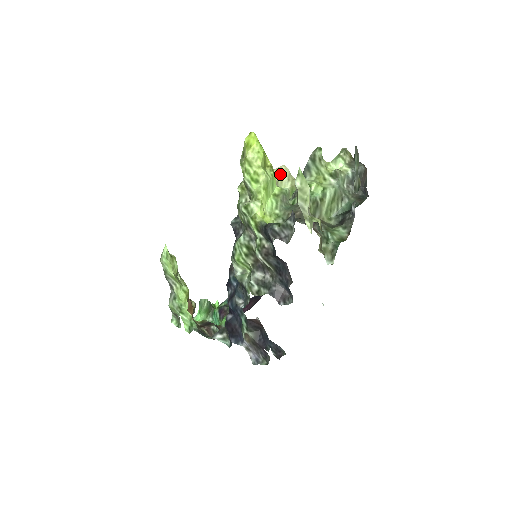
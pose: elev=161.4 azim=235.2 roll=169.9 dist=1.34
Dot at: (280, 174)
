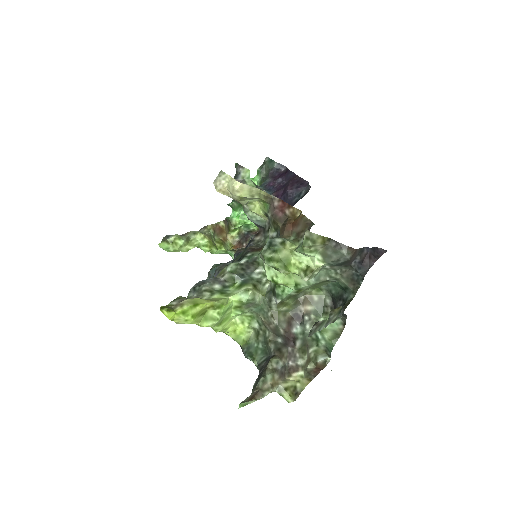
Dot at: (236, 197)
